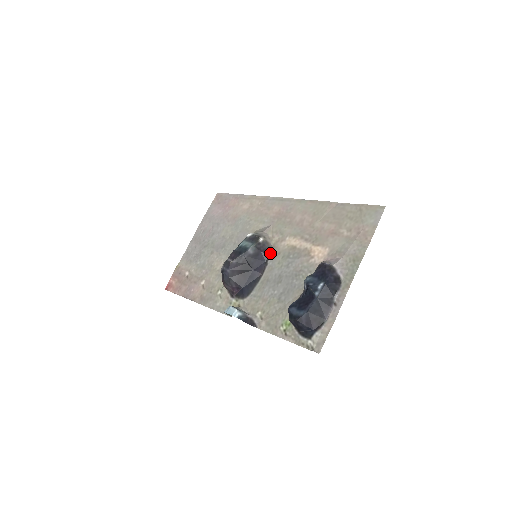
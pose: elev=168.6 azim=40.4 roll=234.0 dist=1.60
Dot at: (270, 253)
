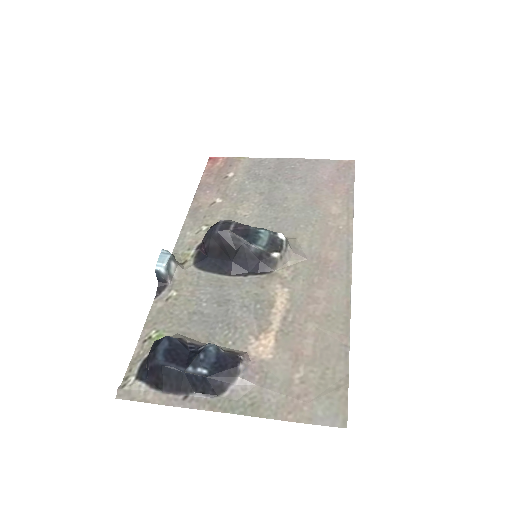
Dot at: (262, 274)
